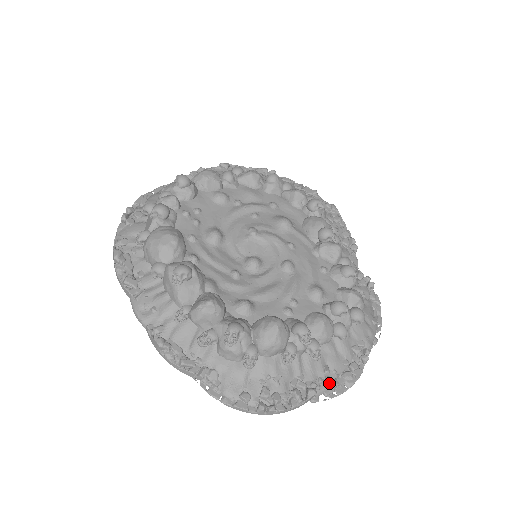
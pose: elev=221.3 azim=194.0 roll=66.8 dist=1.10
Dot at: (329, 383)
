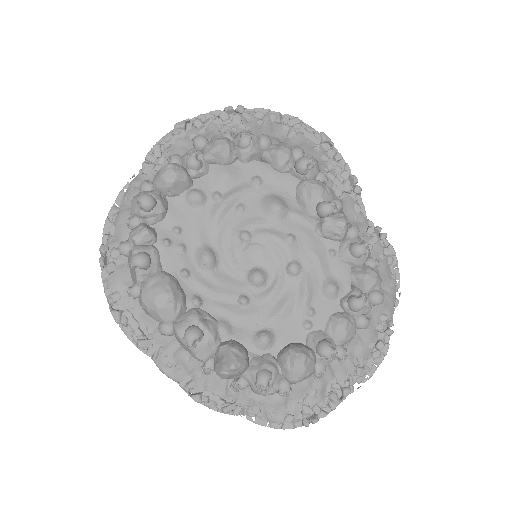
Dot at: (360, 375)
